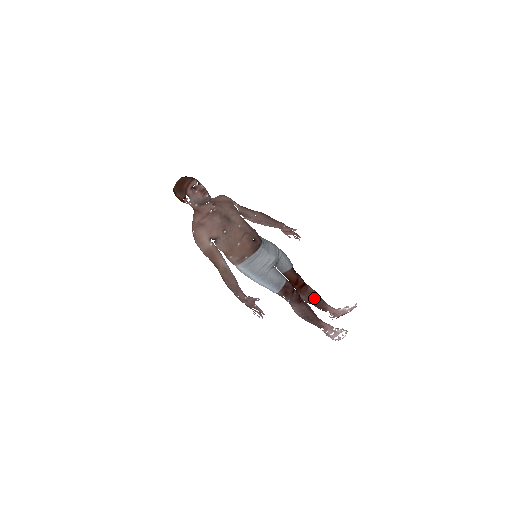
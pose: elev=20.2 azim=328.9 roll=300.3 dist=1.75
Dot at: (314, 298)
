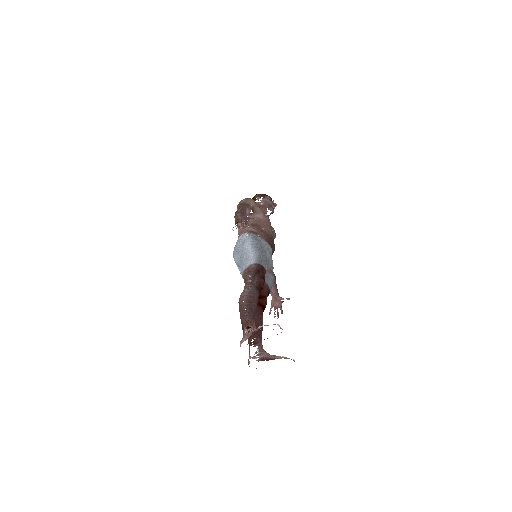
Dot at: (259, 324)
